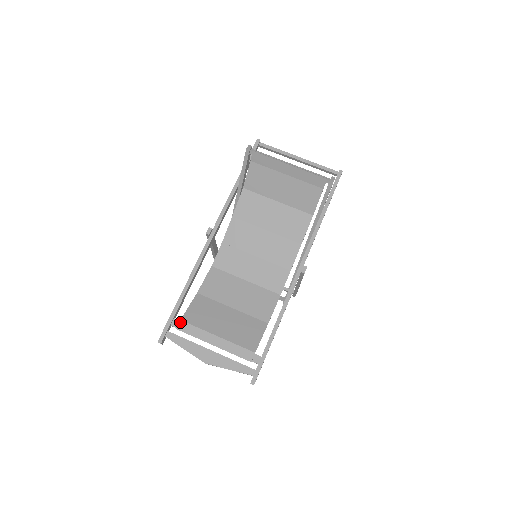
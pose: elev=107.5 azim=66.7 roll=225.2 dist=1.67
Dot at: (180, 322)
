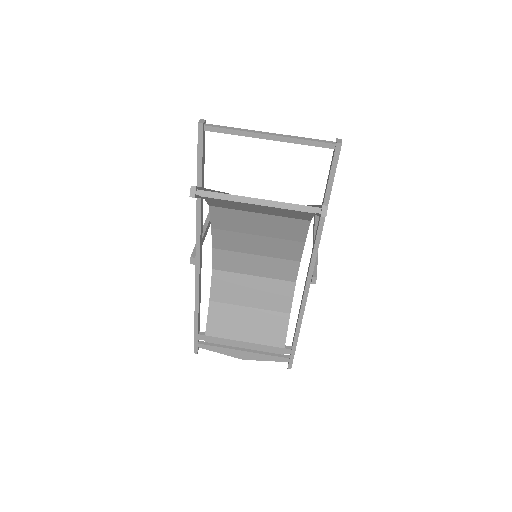
Dot at: (205, 337)
